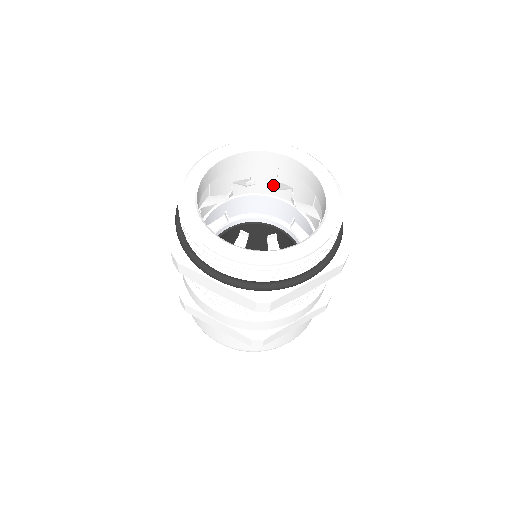
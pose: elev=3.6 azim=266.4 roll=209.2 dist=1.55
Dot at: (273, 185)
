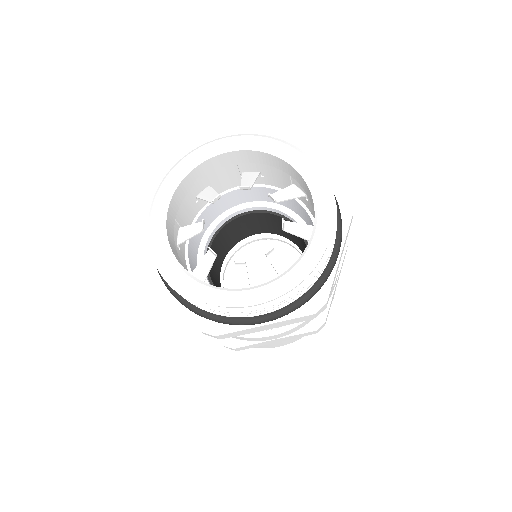
Dot at: (269, 196)
